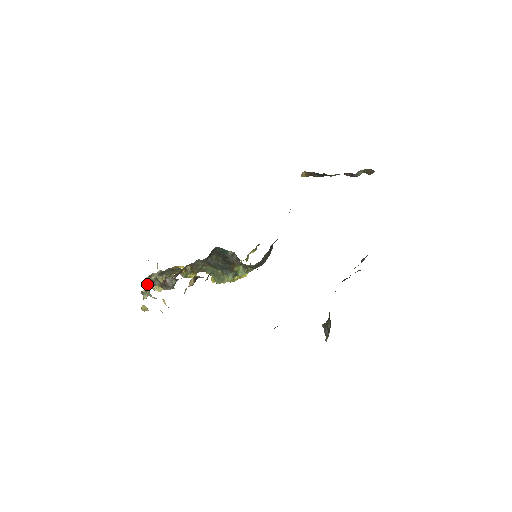
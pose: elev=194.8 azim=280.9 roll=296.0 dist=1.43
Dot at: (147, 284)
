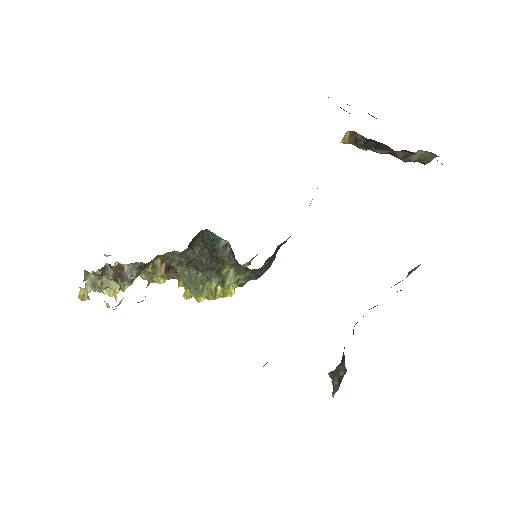
Dot at: (95, 274)
